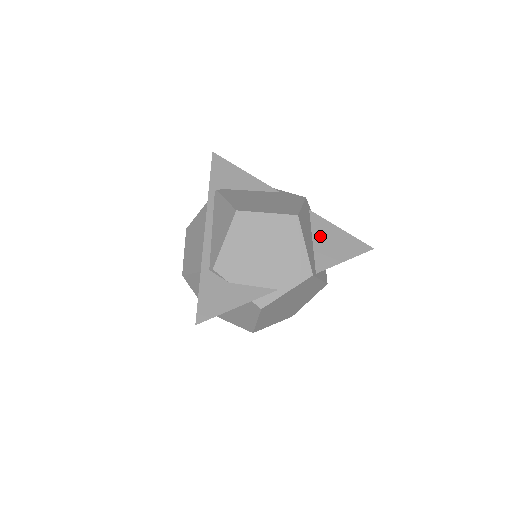
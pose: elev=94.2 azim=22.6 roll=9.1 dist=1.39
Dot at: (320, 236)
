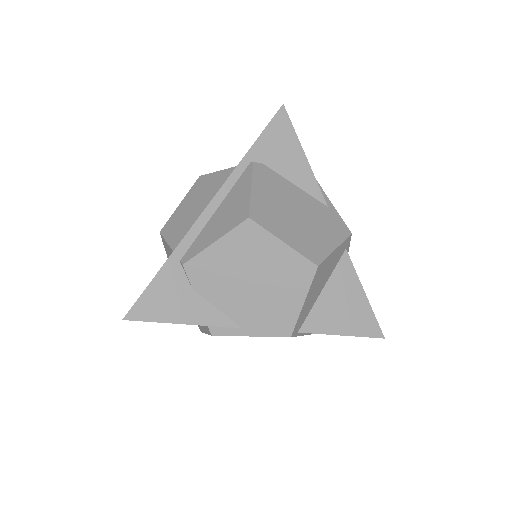
Dot at: (335, 289)
